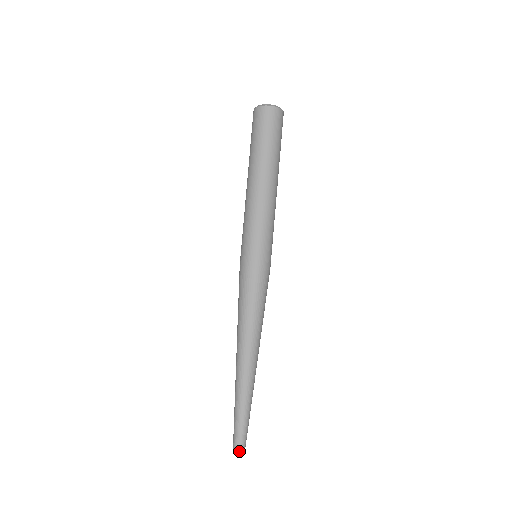
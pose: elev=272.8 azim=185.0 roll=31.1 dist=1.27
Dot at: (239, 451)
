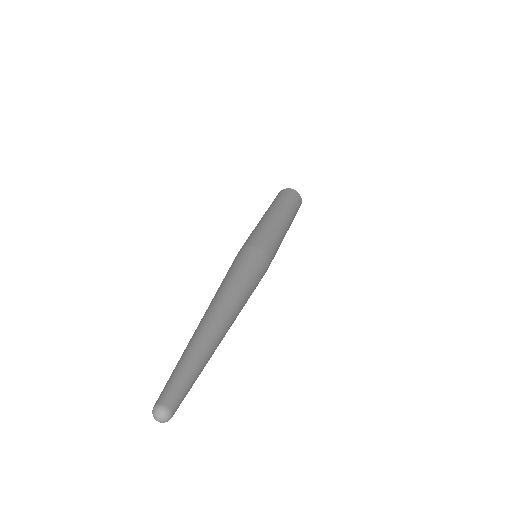
Dot at: (166, 403)
